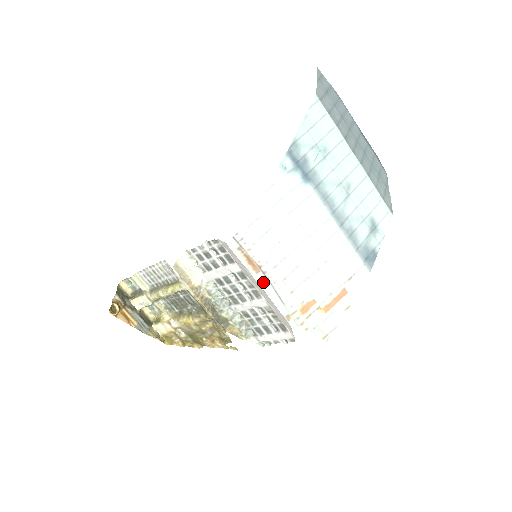
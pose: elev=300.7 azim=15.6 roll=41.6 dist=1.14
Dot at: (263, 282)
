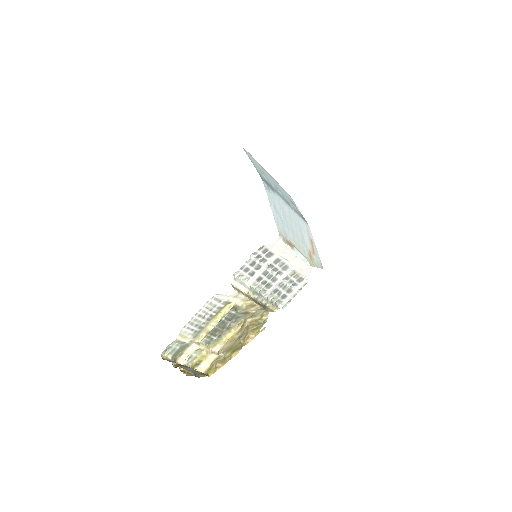
Dot at: (297, 252)
